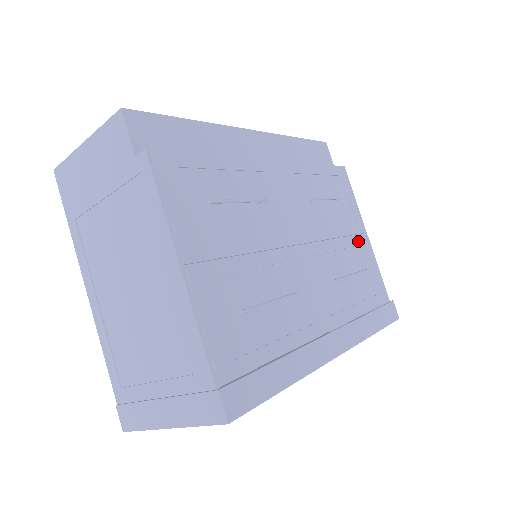
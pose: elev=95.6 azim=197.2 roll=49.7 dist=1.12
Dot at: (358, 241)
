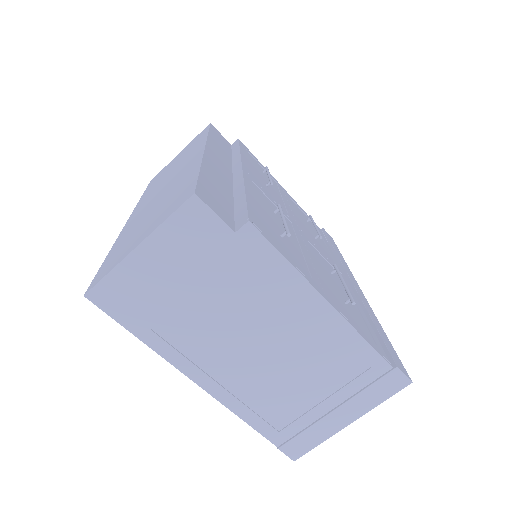
Dot at: (288, 197)
